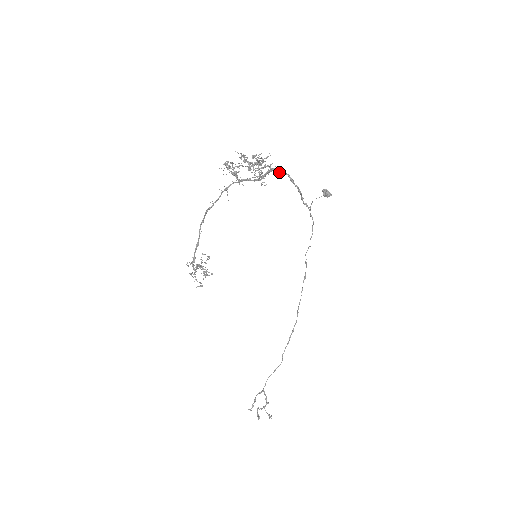
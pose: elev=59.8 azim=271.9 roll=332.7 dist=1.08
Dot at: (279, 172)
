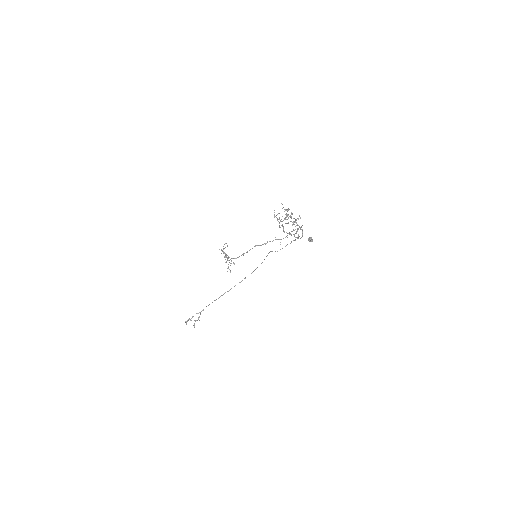
Dot at: (300, 229)
